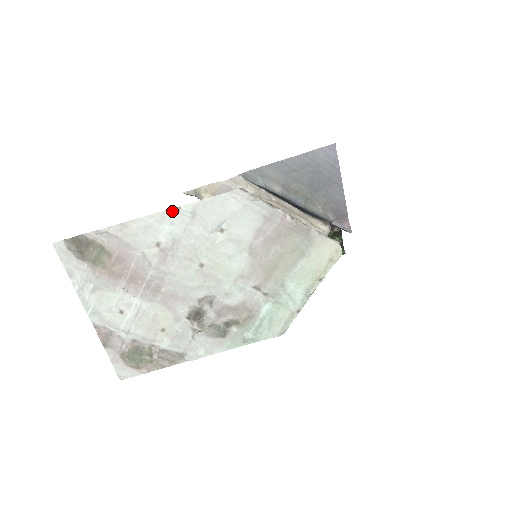
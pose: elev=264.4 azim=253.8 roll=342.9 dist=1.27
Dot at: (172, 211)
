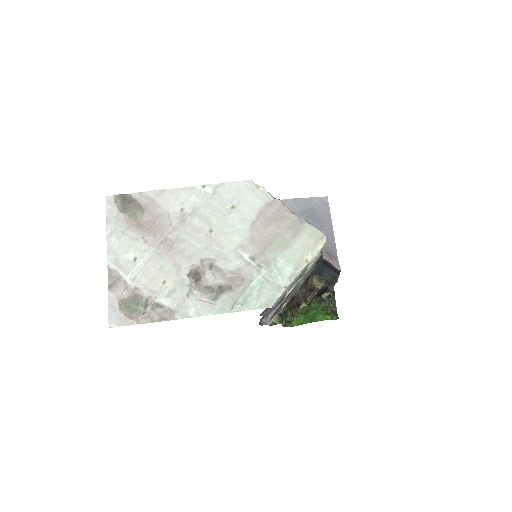
Dot at: (199, 187)
